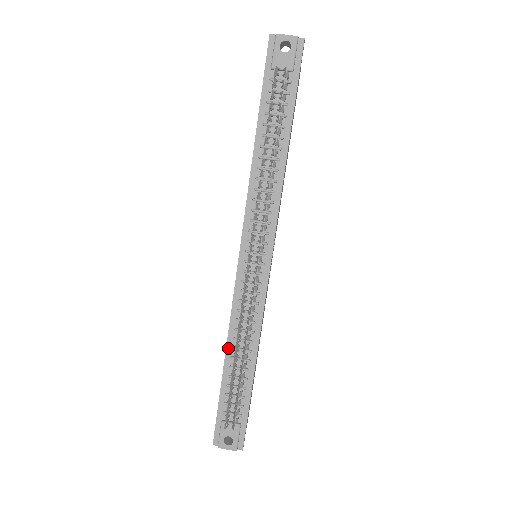
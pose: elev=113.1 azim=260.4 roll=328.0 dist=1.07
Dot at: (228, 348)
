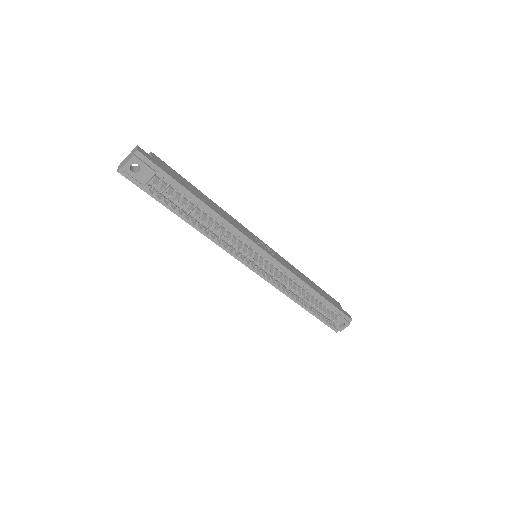
Dot at: (295, 301)
